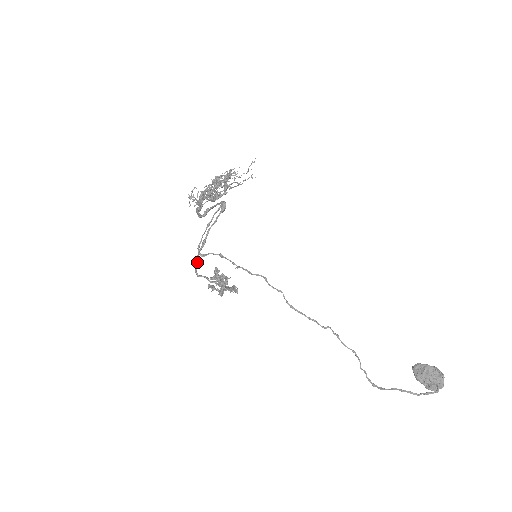
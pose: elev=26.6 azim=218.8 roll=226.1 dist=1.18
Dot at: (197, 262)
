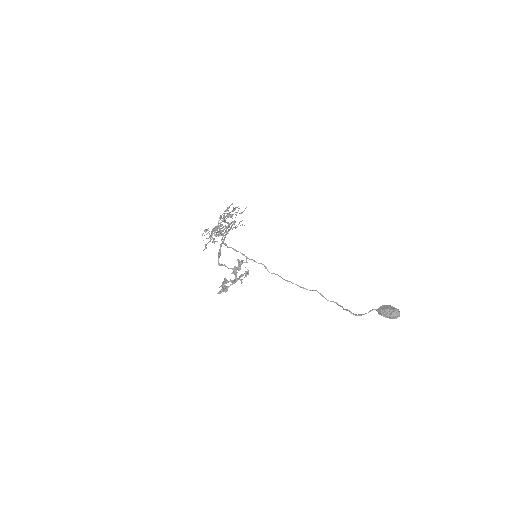
Dot at: (219, 253)
